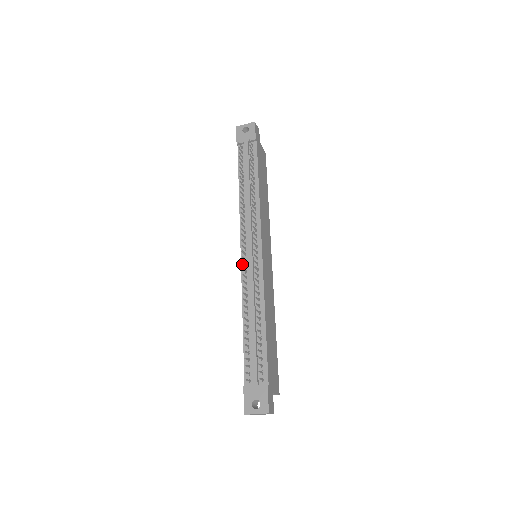
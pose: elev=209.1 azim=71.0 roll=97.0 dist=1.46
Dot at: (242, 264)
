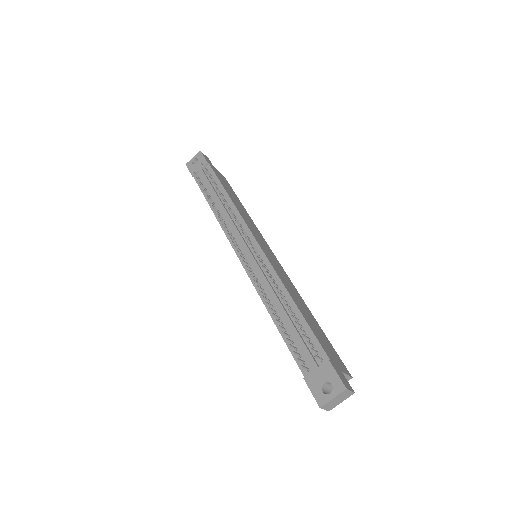
Dot at: (244, 266)
